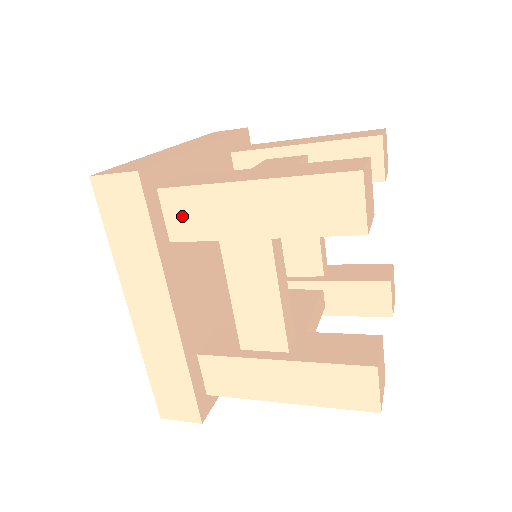
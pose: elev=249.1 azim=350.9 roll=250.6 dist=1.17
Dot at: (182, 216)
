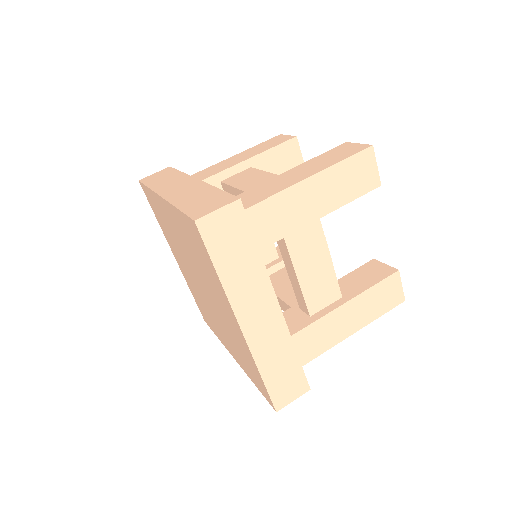
Dot at: (262, 226)
